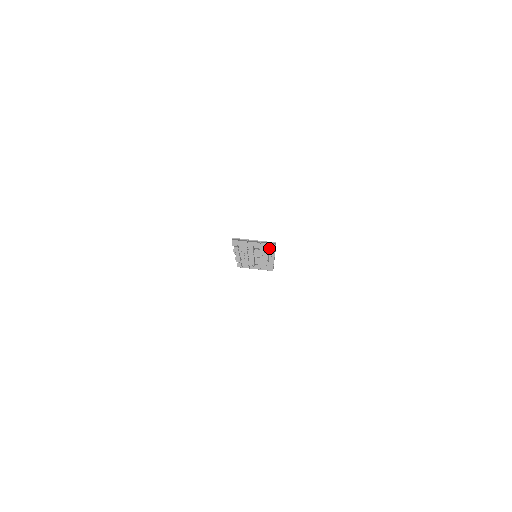
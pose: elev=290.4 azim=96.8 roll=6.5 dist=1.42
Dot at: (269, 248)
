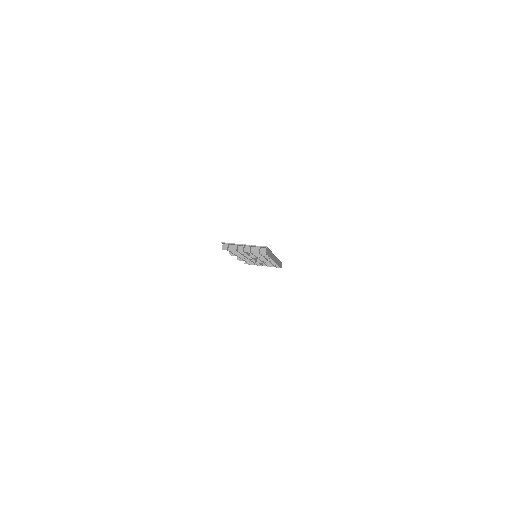
Dot at: (260, 252)
